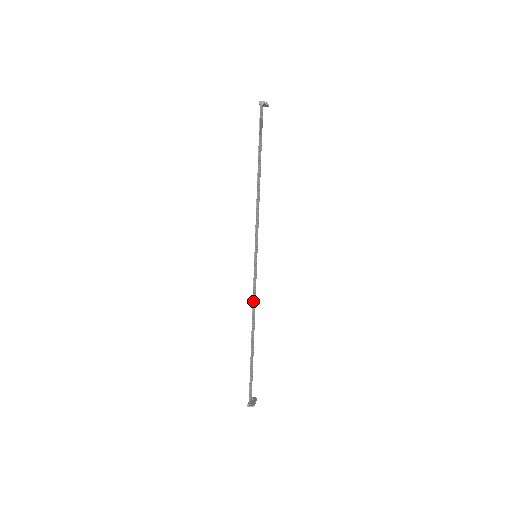
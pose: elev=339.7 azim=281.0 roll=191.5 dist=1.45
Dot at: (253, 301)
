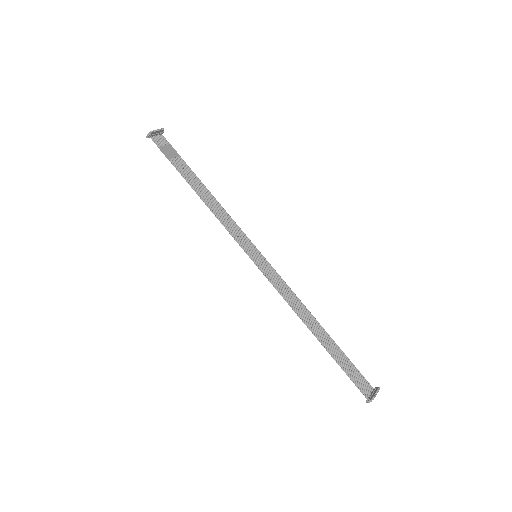
Dot at: (286, 298)
